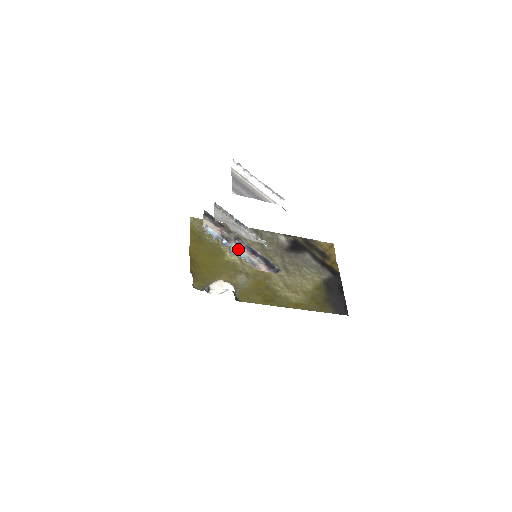
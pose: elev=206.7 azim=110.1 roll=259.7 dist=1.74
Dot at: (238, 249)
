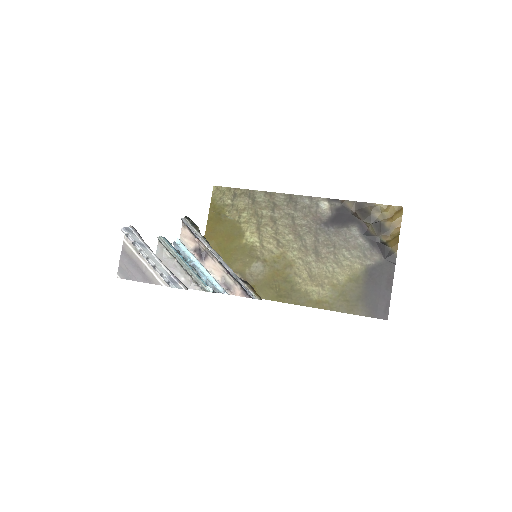
Dot at: (213, 266)
